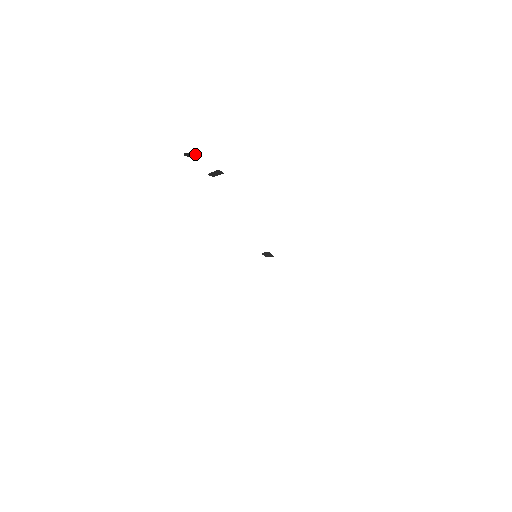
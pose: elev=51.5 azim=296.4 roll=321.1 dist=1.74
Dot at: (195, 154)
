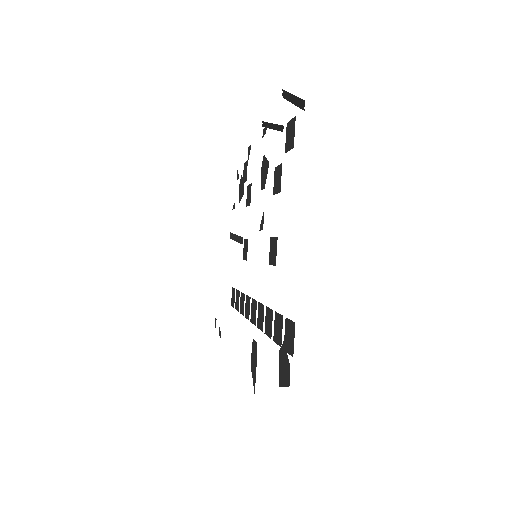
Dot at: (303, 103)
